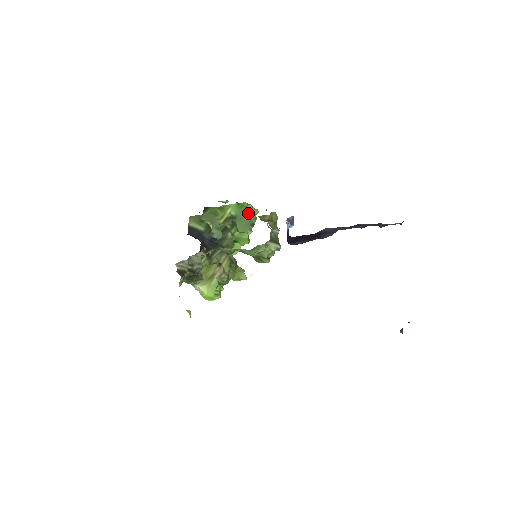
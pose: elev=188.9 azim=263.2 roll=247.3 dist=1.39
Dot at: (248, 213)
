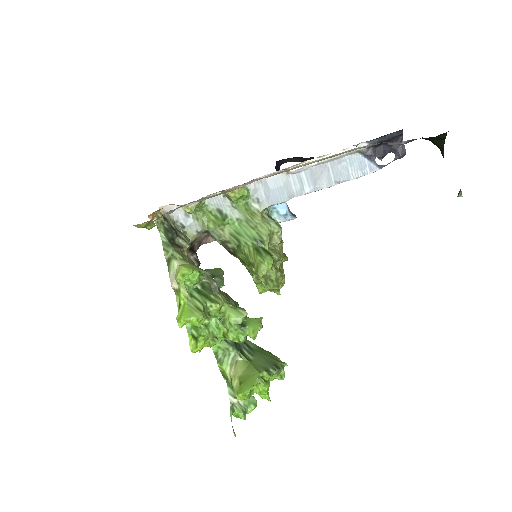
Dot at: (271, 357)
